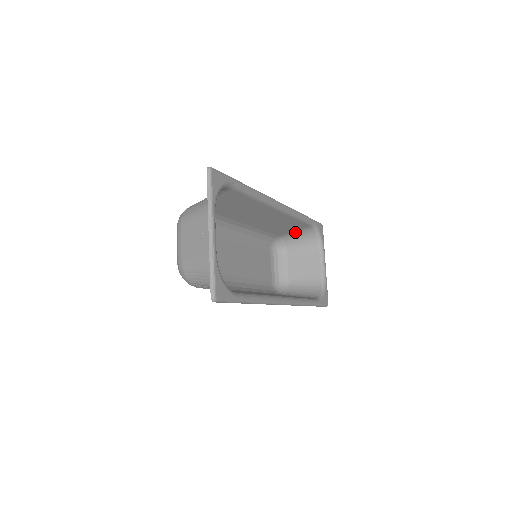
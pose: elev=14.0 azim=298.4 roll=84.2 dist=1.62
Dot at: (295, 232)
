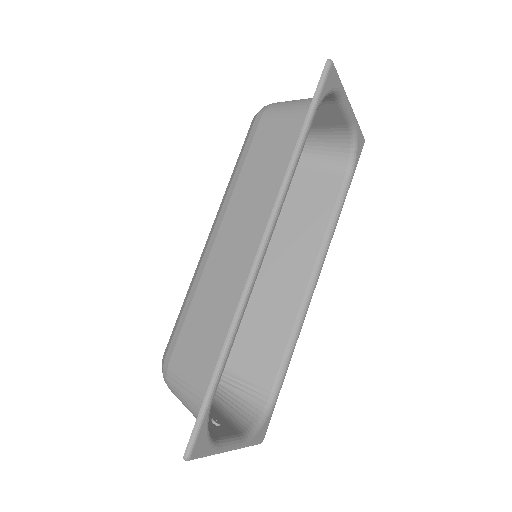
Dot at: (286, 111)
